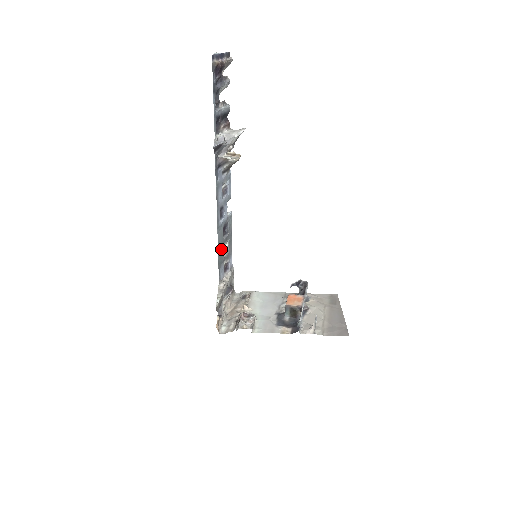
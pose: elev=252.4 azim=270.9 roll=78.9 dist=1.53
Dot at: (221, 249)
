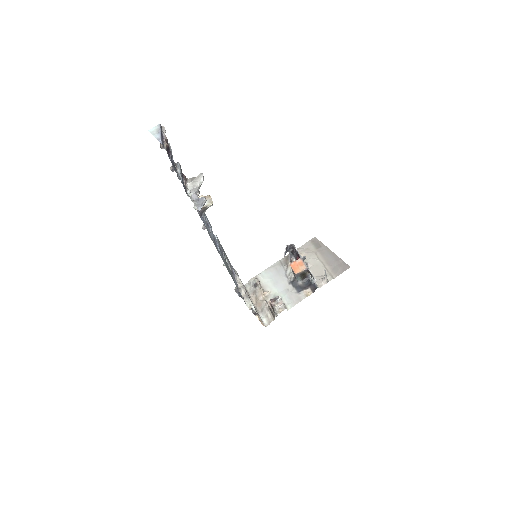
Dot at: (228, 268)
